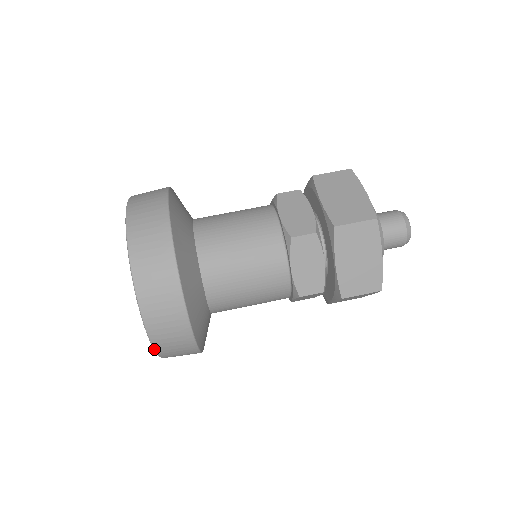
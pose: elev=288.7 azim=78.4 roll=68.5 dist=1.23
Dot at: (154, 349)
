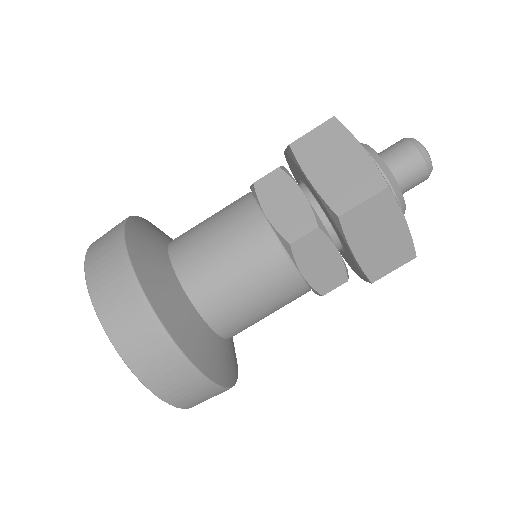
Dot at: (186, 408)
